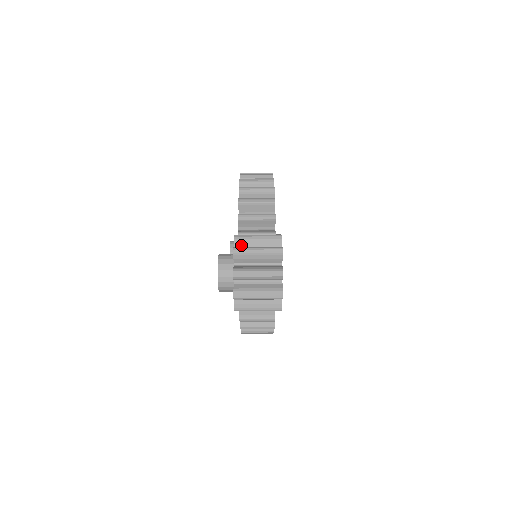
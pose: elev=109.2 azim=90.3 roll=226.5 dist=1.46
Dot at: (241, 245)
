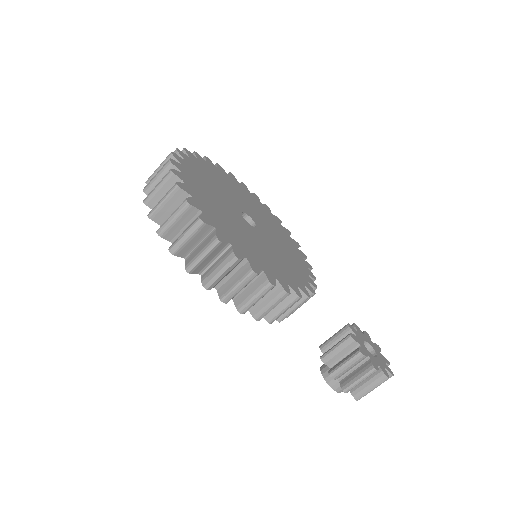
Dot at: occluded
